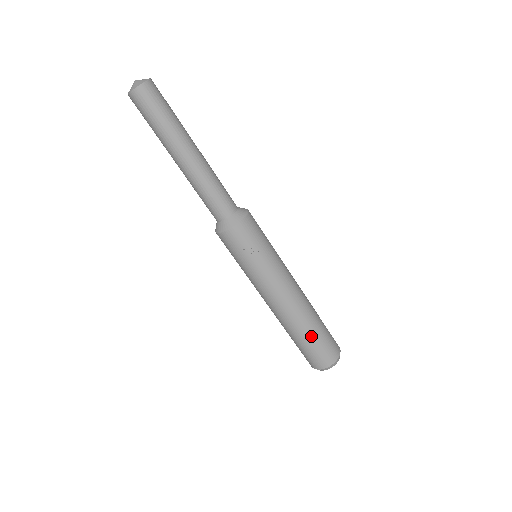
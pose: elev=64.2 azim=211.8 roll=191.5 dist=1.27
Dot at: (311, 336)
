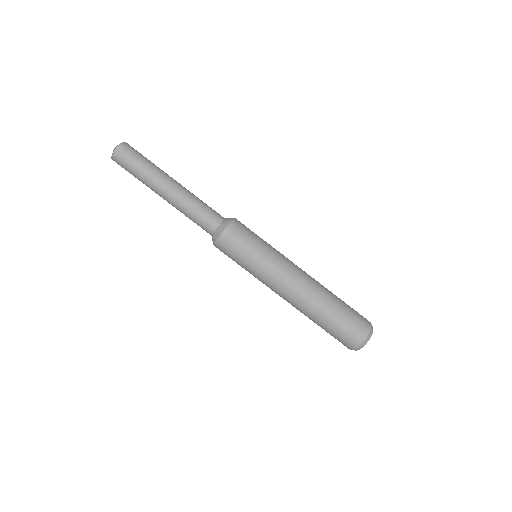
Dot at: (339, 300)
